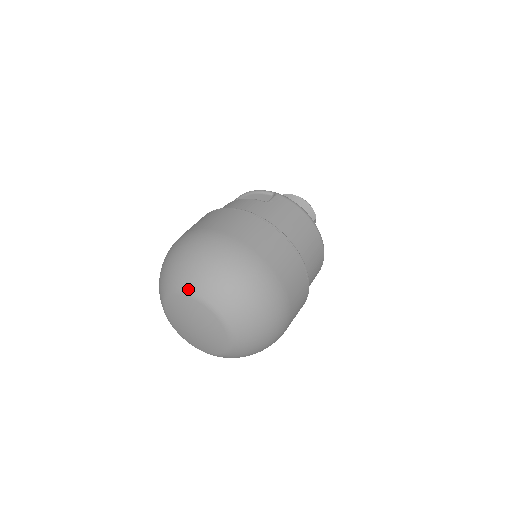
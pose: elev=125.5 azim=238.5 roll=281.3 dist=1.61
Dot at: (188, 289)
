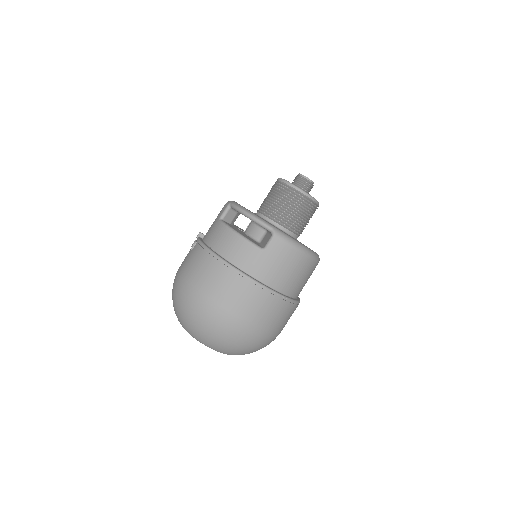
Dot at: (198, 340)
